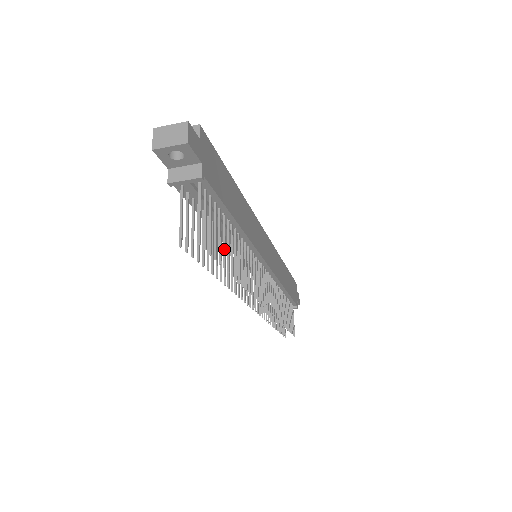
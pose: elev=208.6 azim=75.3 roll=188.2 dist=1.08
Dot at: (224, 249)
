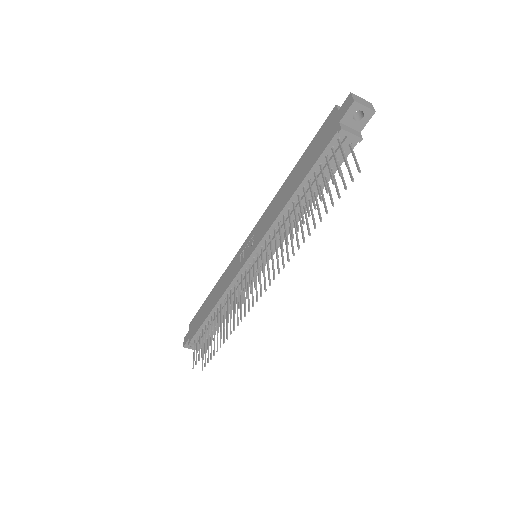
Dot at: (325, 203)
